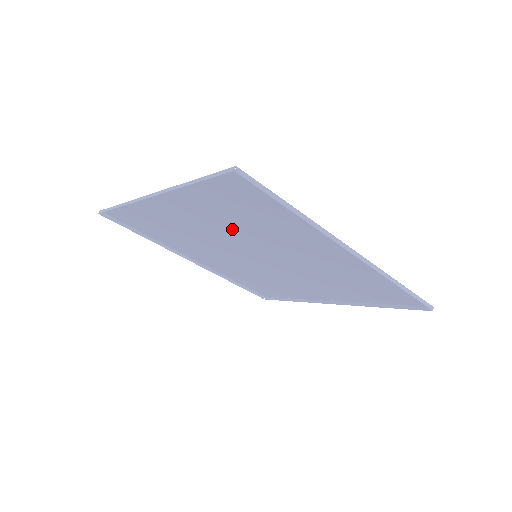
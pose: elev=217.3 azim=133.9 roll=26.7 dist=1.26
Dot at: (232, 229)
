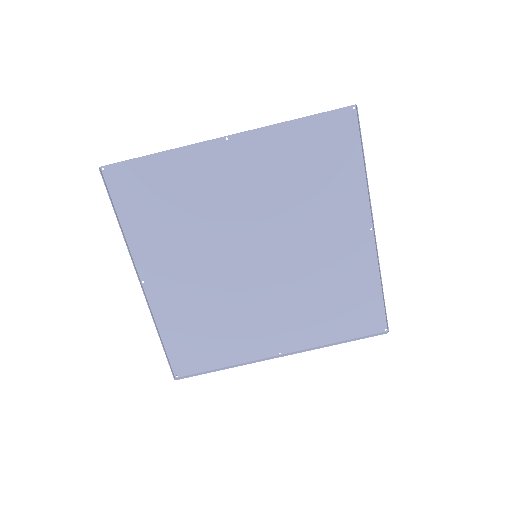
Dot at: (272, 200)
